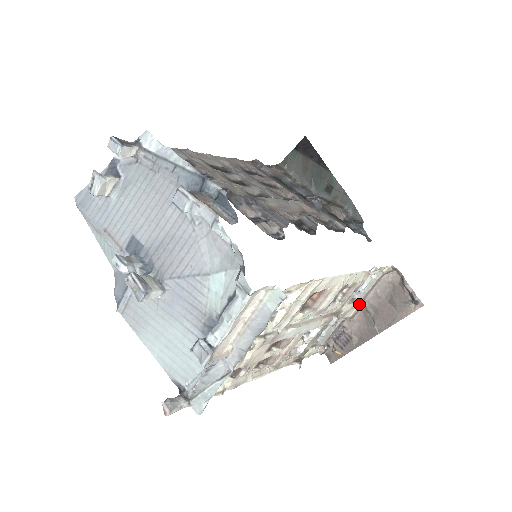
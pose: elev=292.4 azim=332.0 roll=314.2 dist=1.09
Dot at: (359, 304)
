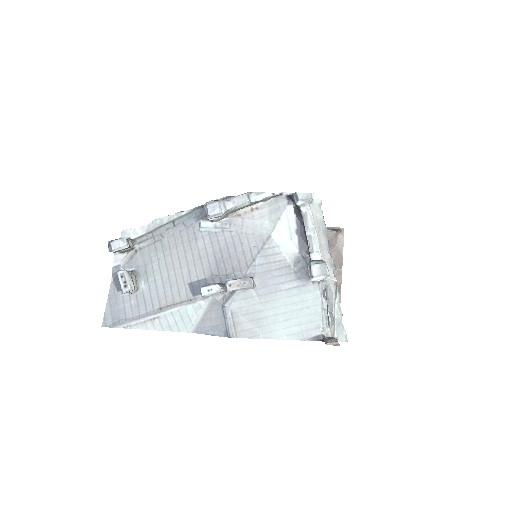
Dot at: occluded
